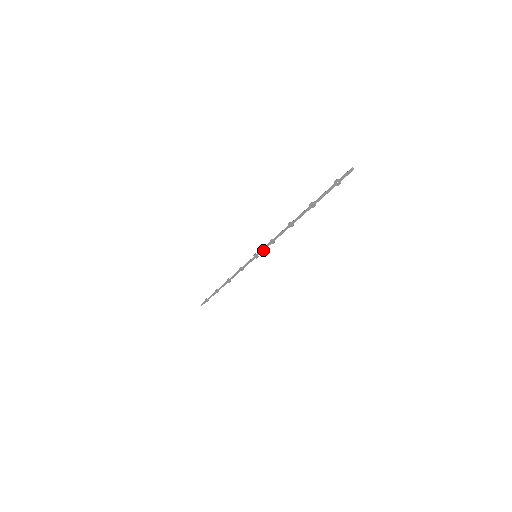
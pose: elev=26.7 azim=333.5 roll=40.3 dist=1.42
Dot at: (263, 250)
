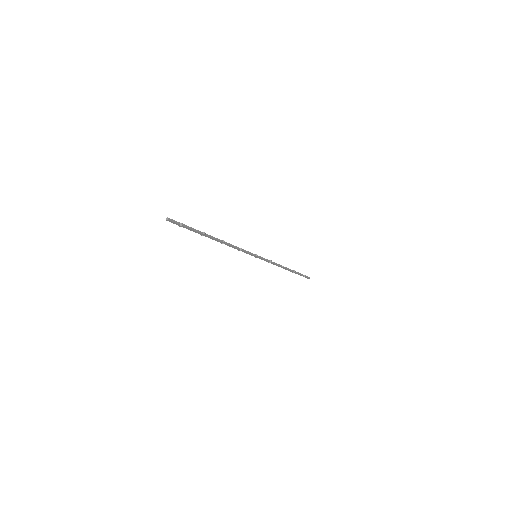
Dot at: (249, 254)
